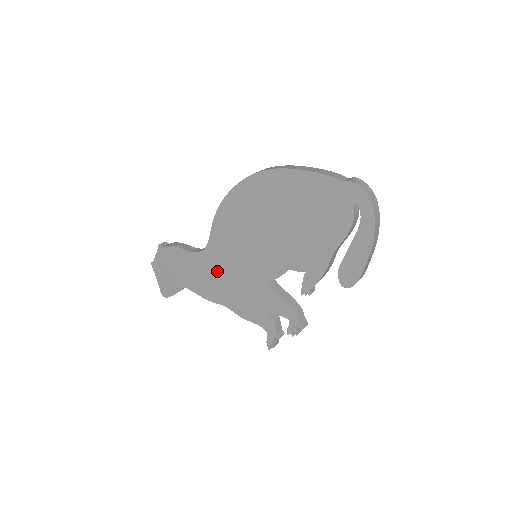
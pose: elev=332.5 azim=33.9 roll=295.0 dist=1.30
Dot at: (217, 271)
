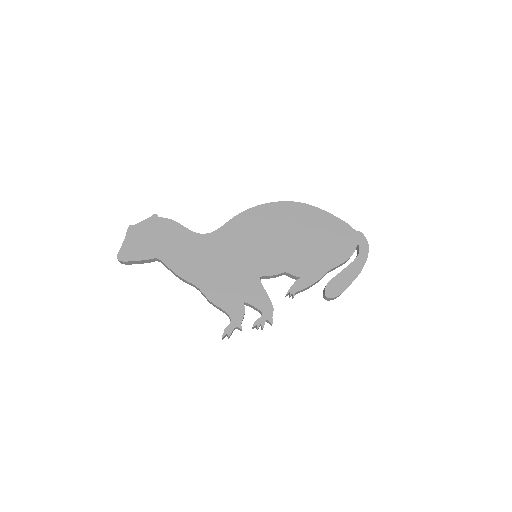
Dot at: (210, 254)
